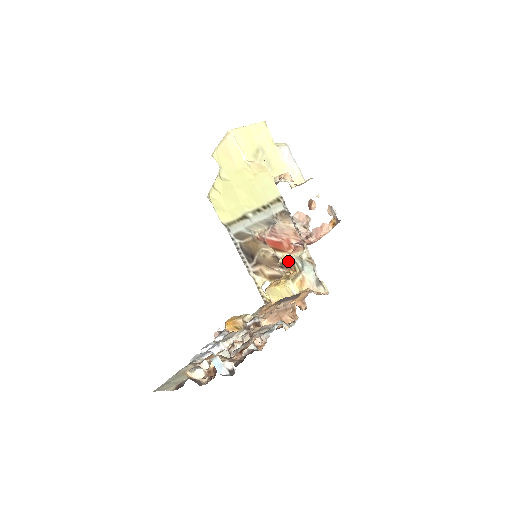
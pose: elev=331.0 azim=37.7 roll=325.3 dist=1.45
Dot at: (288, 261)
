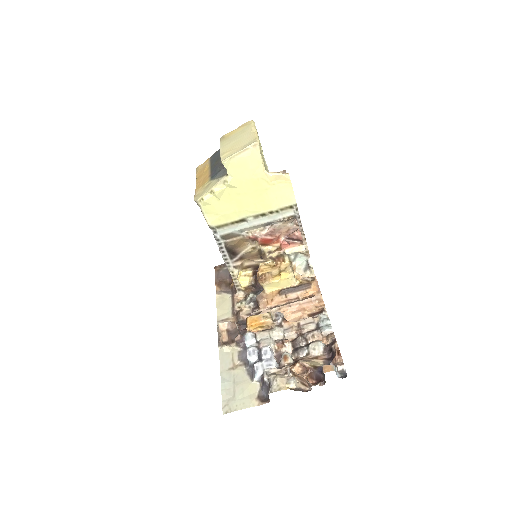
Dot at: (280, 255)
